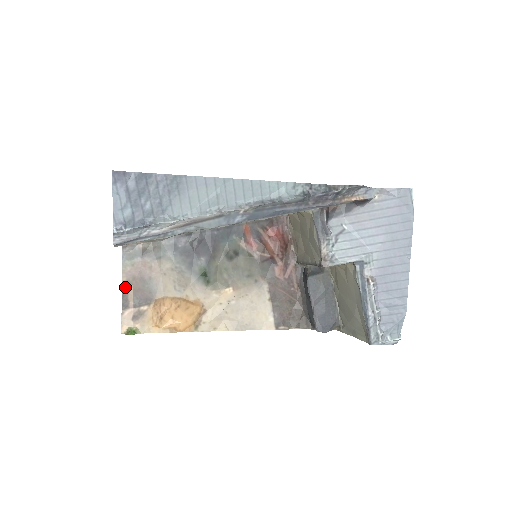
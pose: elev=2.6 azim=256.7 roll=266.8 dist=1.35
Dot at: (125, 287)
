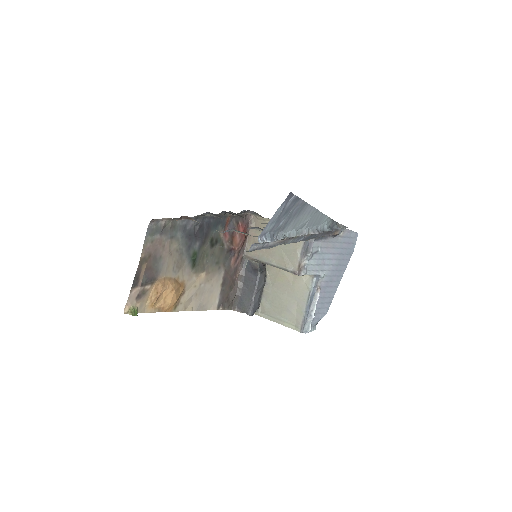
Dot at: (141, 264)
